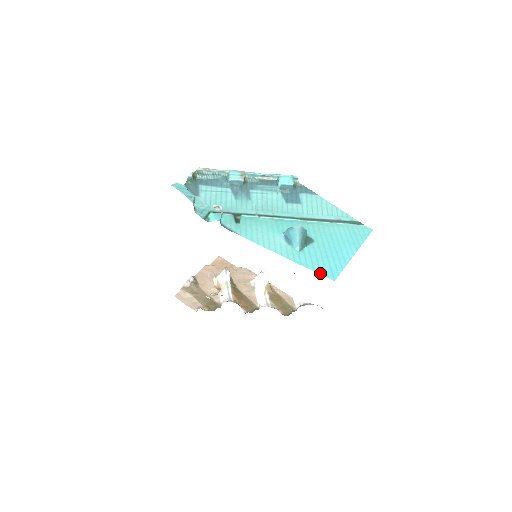
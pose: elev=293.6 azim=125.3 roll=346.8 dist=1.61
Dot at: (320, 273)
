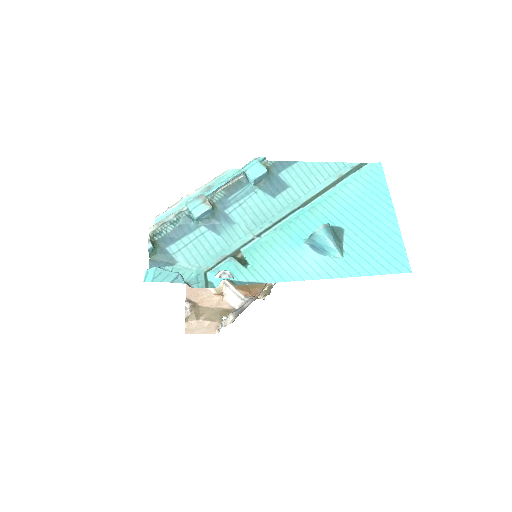
Dot at: (389, 273)
